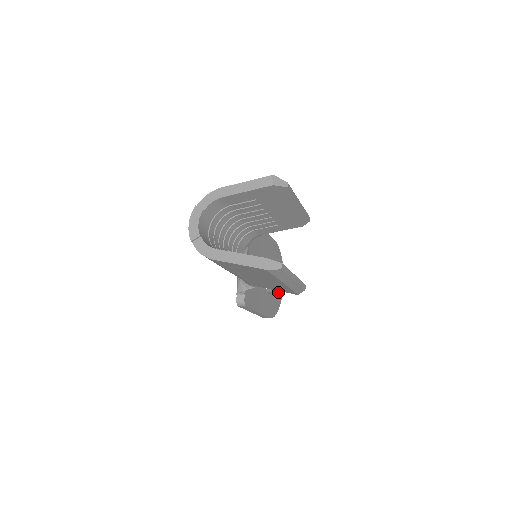
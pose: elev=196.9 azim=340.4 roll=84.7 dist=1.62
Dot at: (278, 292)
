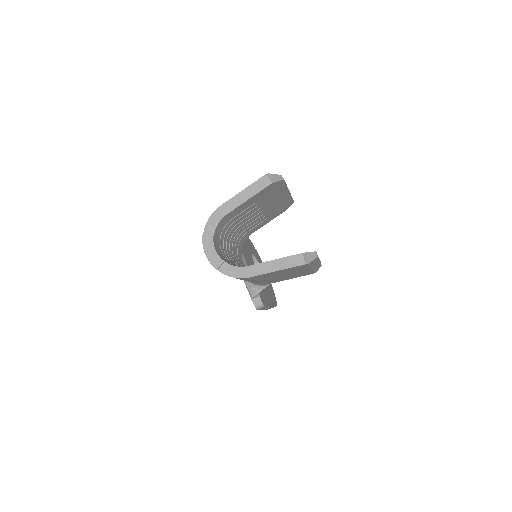
Dot at: occluded
